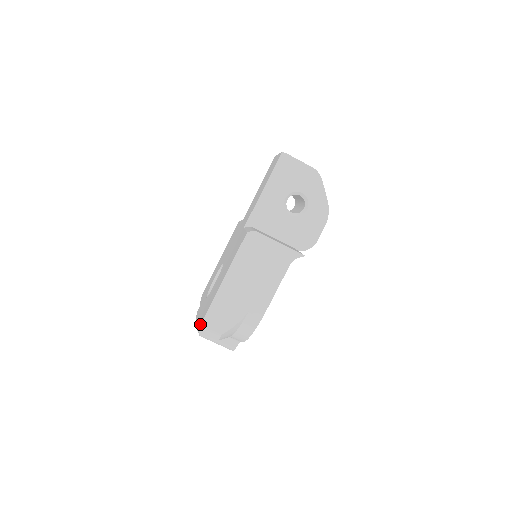
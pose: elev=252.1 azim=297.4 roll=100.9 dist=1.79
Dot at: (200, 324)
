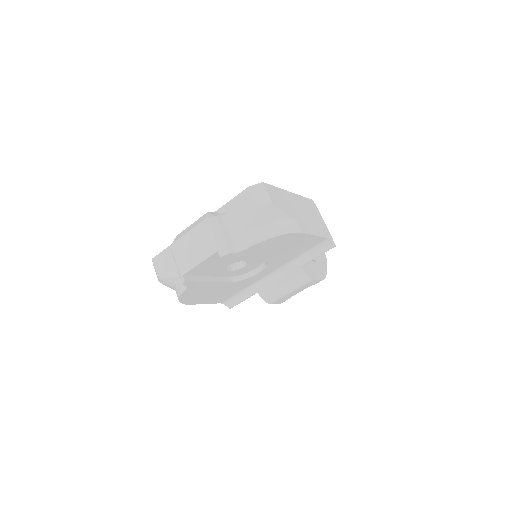
Dot at: (262, 182)
